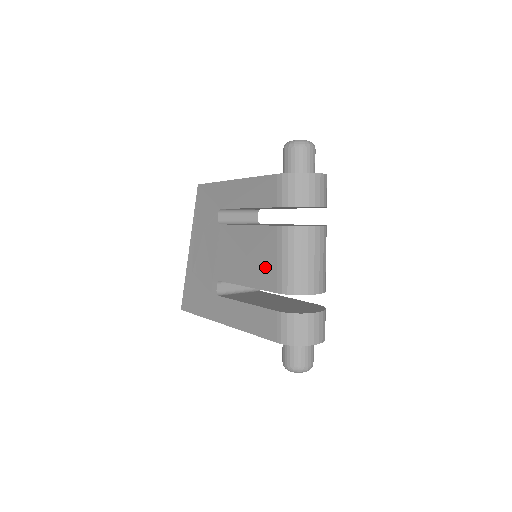
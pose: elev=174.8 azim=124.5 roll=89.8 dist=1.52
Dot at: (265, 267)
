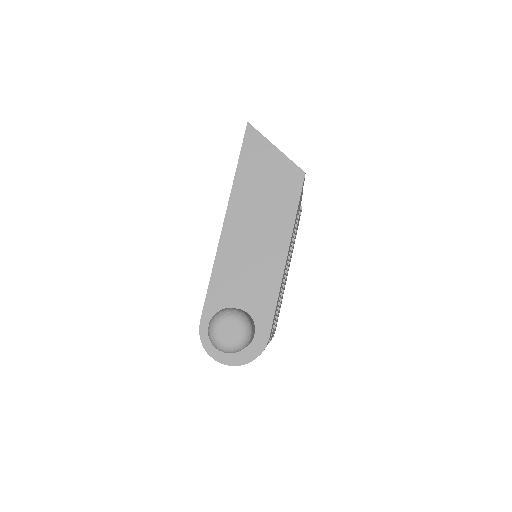
Dot at: occluded
